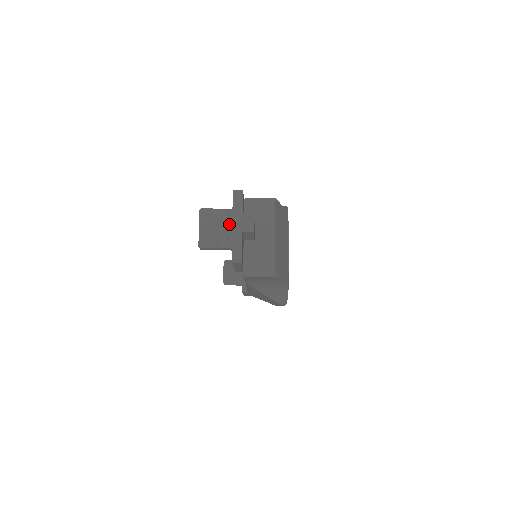
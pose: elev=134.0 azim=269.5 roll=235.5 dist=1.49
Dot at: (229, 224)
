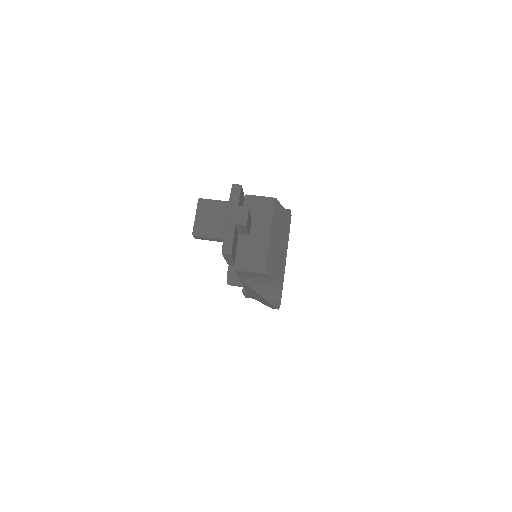
Dot at: (223, 215)
